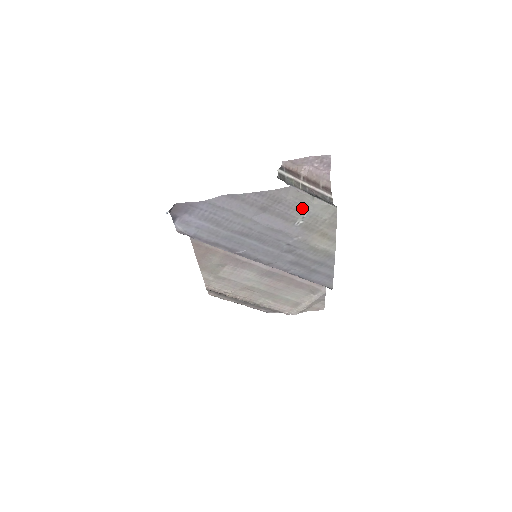
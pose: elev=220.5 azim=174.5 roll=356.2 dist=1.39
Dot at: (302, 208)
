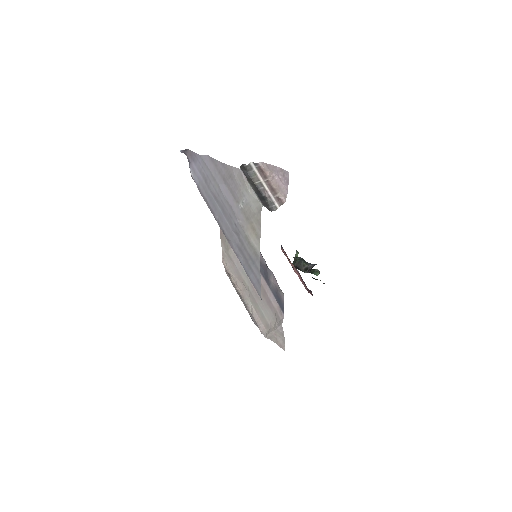
Dot at: (243, 193)
